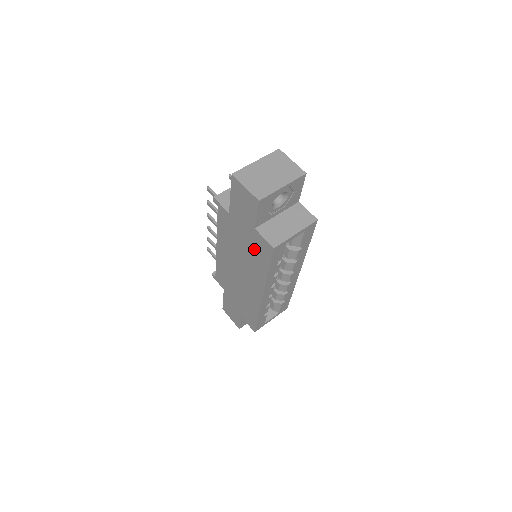
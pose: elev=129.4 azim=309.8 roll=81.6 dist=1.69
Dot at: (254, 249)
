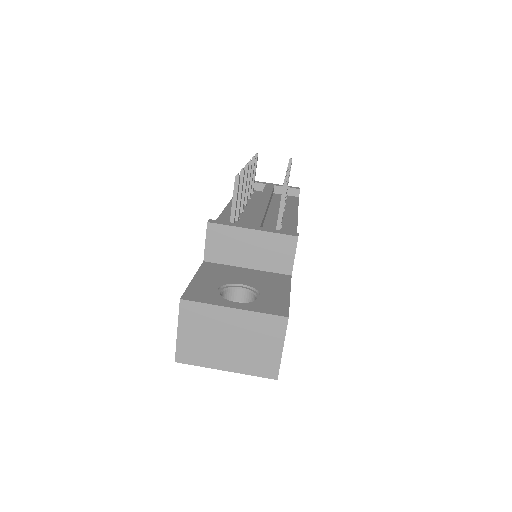
Dot at: occluded
